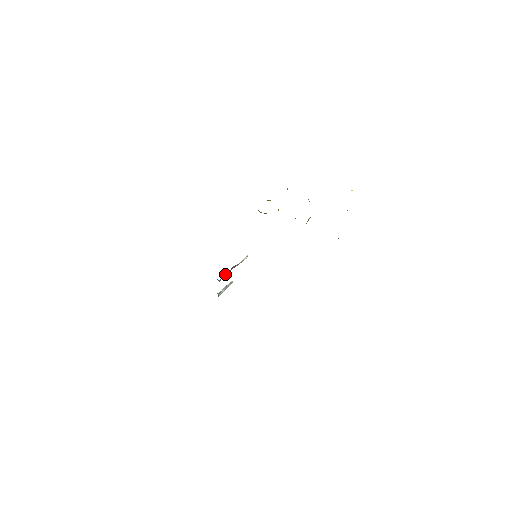
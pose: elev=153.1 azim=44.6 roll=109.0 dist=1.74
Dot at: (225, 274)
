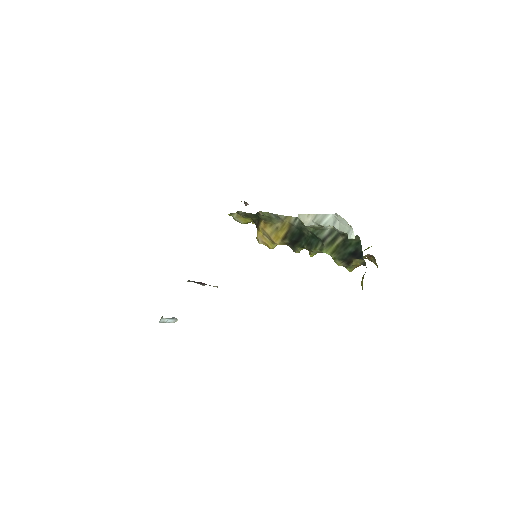
Dot at: (194, 281)
